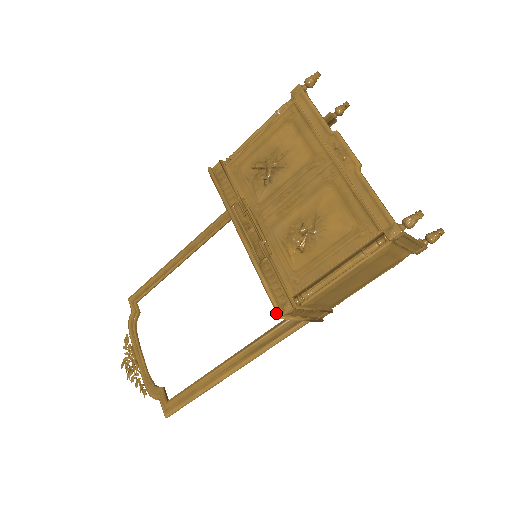
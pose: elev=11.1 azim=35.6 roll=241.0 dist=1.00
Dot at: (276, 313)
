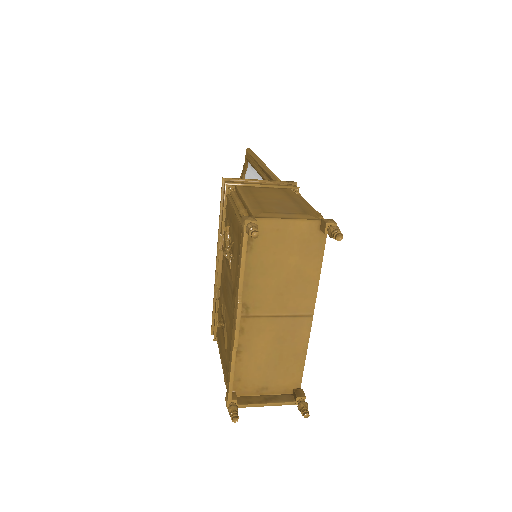
Dot at: occluded
